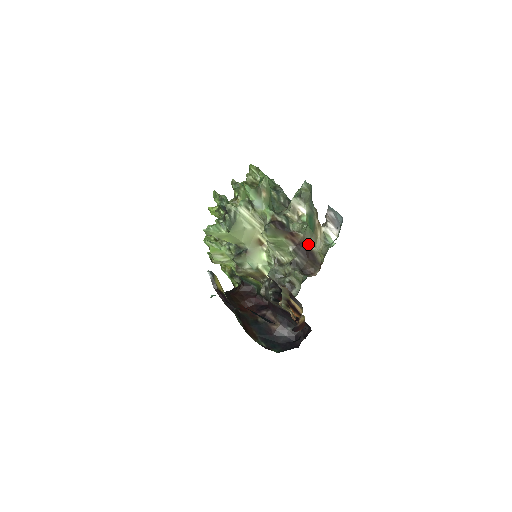
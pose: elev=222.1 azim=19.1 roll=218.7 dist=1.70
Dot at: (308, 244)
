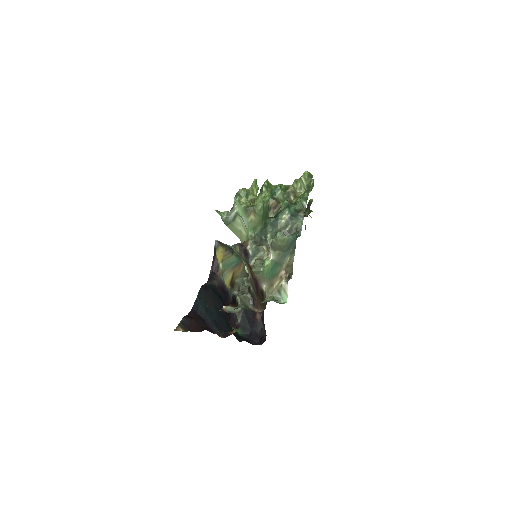
Dot at: (262, 284)
